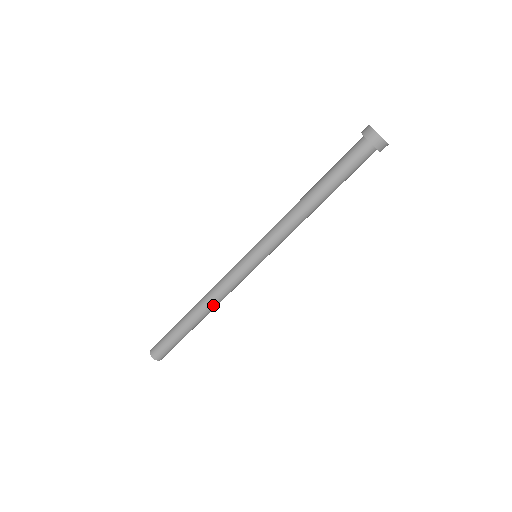
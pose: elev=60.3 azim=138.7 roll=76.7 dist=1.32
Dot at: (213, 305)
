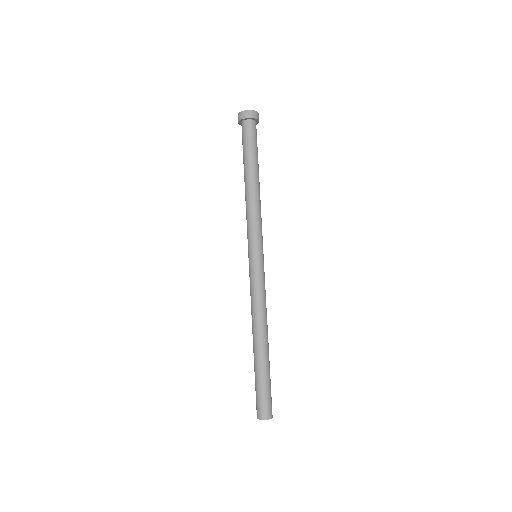
Dot at: occluded
